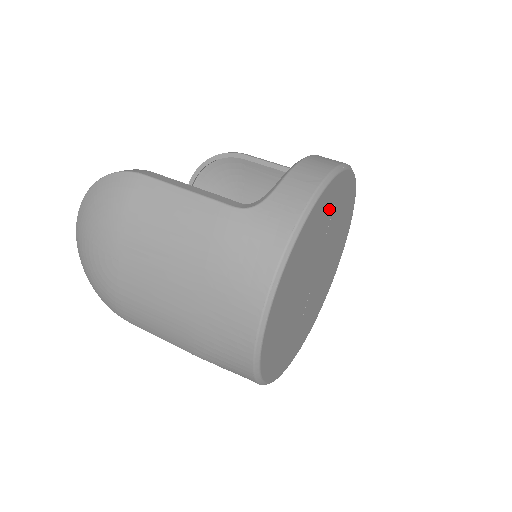
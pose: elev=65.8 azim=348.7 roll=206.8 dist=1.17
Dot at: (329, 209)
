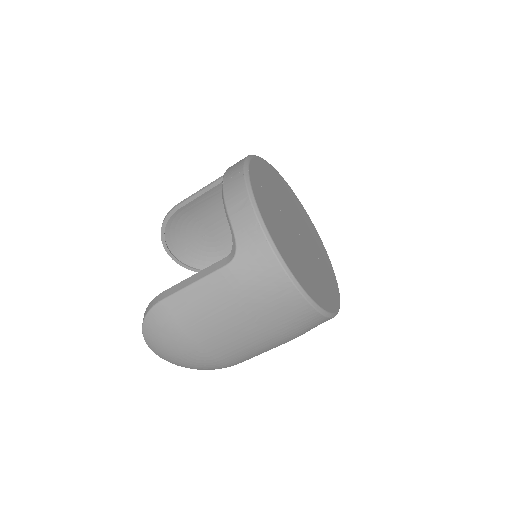
Dot at: (266, 199)
